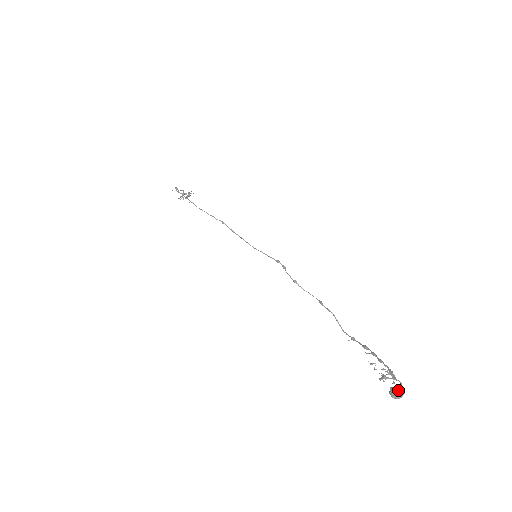
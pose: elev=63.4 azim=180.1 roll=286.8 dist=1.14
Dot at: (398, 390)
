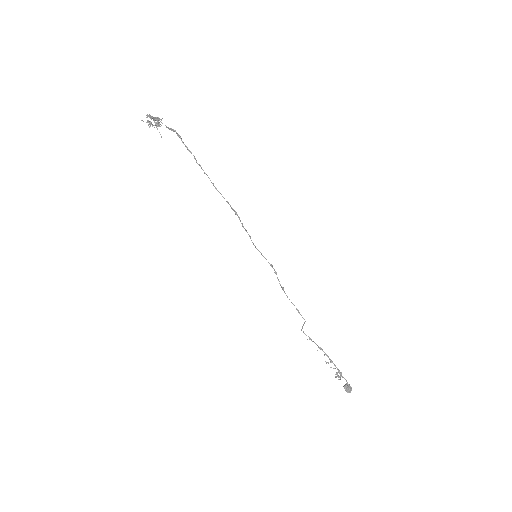
Dot at: (350, 388)
